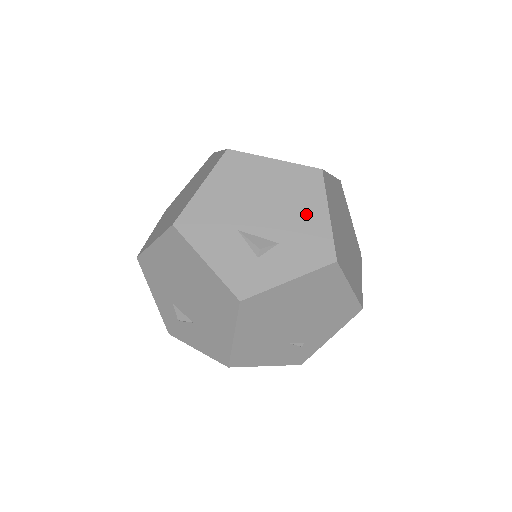
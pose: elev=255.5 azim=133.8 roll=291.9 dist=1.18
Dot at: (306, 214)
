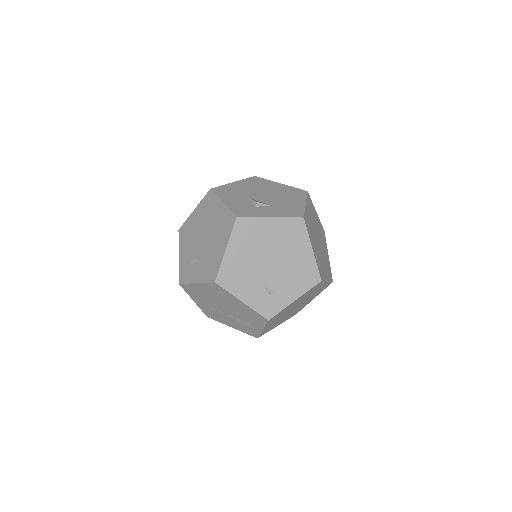
Dot at: (291, 201)
